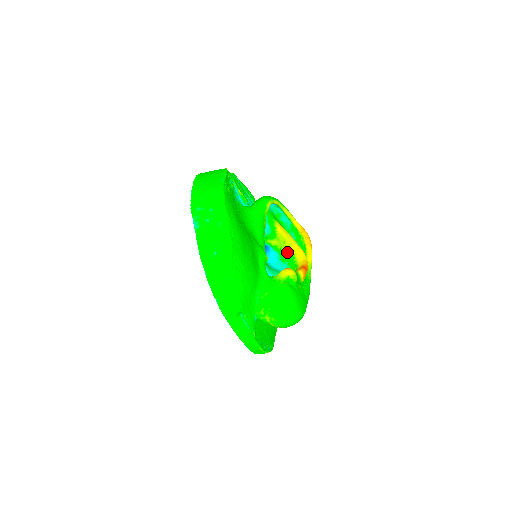
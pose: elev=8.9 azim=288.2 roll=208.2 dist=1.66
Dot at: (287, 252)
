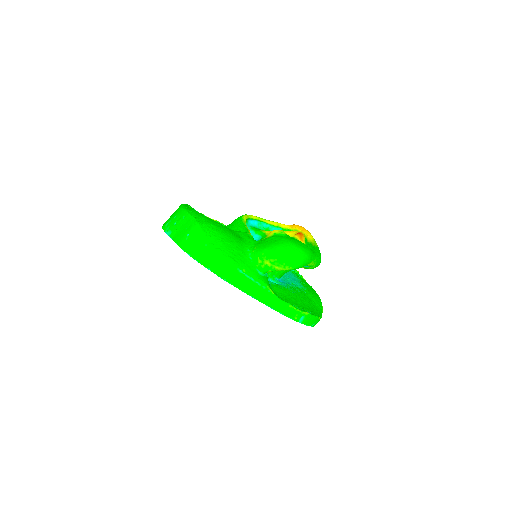
Dot at: occluded
